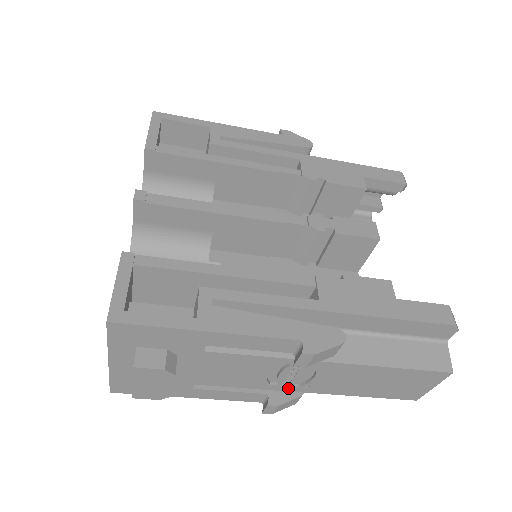
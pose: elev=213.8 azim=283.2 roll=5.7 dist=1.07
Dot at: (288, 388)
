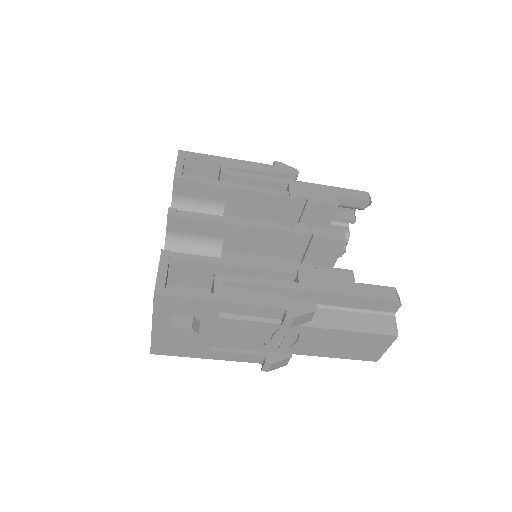
Dot at: (279, 350)
